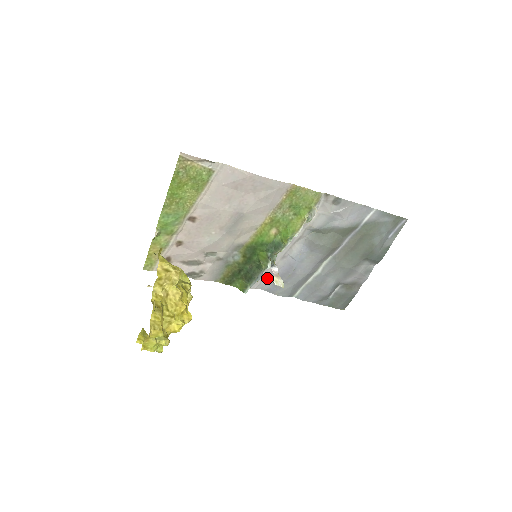
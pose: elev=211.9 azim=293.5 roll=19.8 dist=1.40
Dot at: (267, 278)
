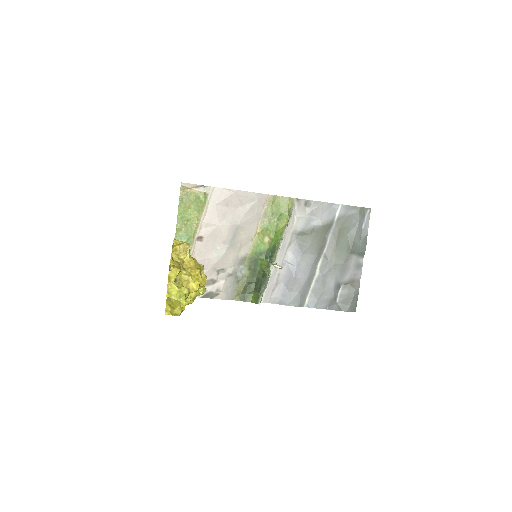
Dot at: (275, 290)
